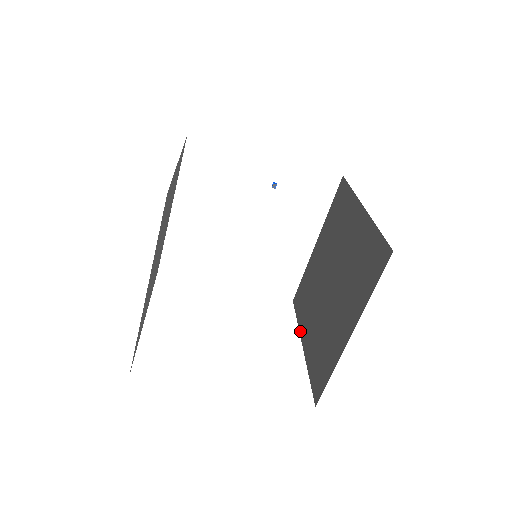
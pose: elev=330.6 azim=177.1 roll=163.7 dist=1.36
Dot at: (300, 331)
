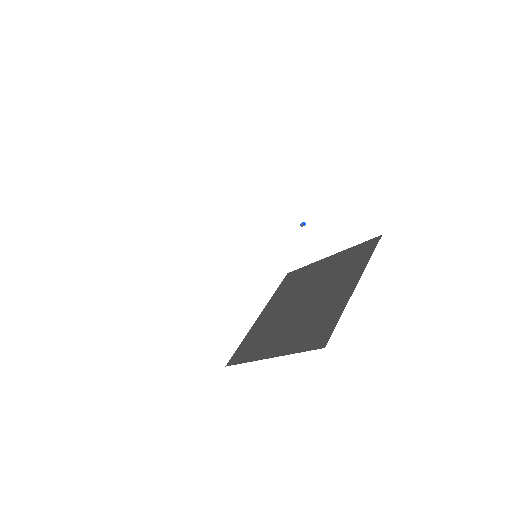
Dot at: (268, 303)
